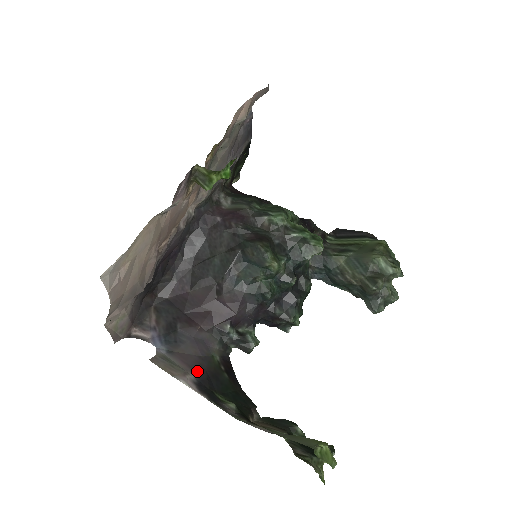
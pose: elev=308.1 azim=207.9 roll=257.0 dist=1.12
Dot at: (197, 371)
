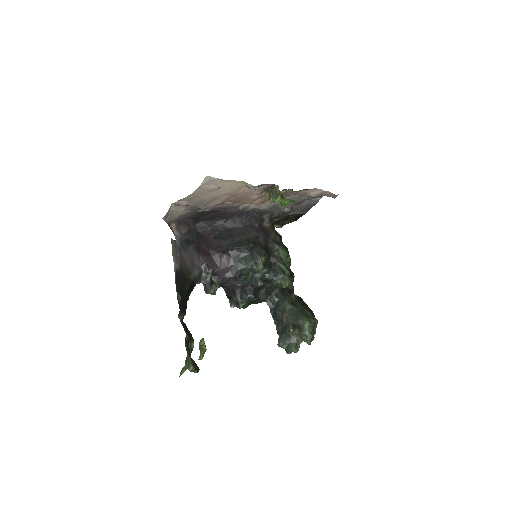
Dot at: (181, 268)
